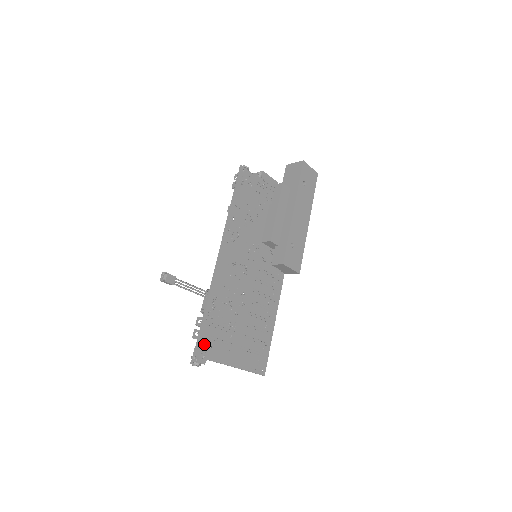
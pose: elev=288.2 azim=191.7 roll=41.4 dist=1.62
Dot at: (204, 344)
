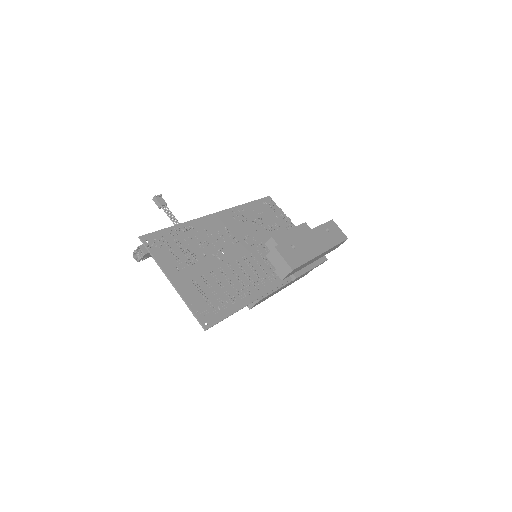
Dot at: (155, 239)
